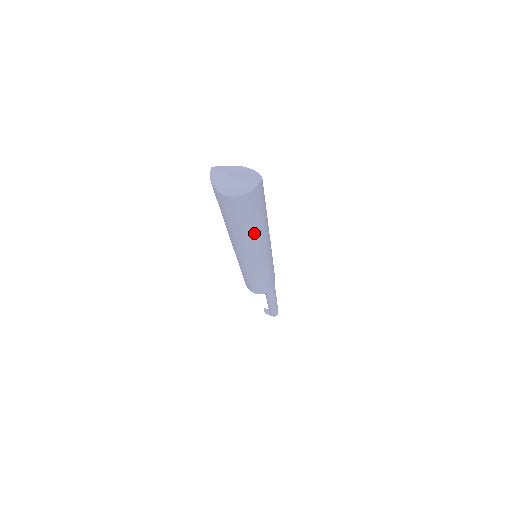
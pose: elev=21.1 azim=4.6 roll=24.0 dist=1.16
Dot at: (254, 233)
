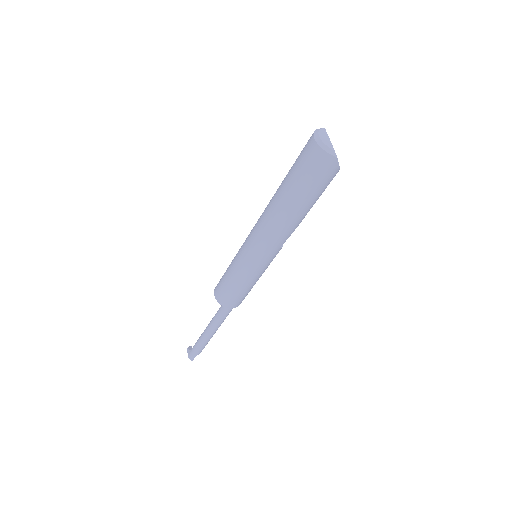
Dot at: (288, 206)
